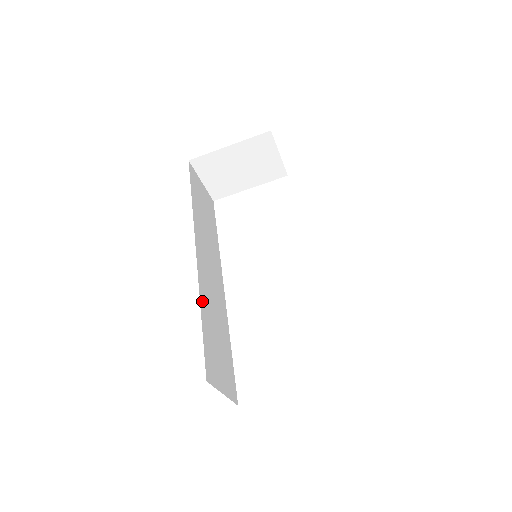
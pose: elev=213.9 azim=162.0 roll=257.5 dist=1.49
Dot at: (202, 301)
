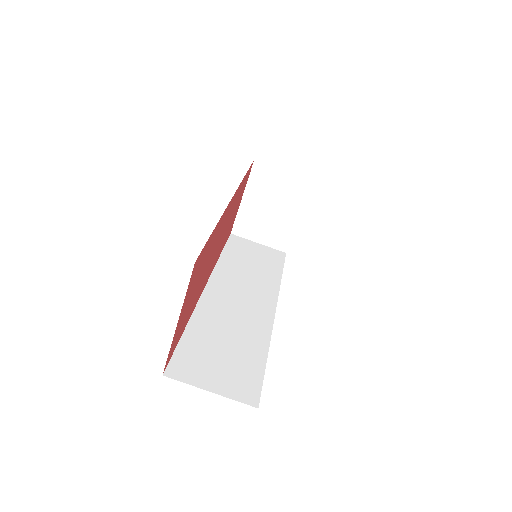
Dot at: (197, 318)
